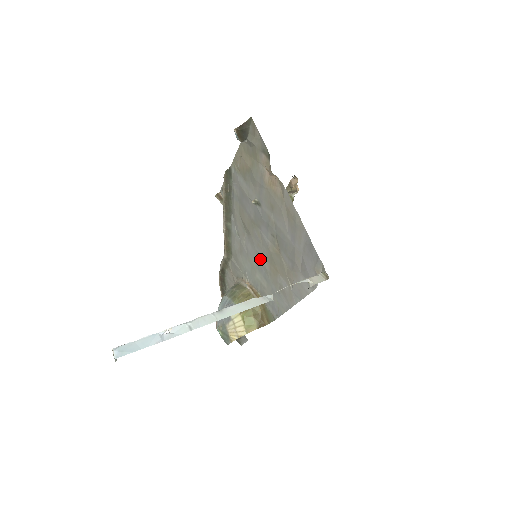
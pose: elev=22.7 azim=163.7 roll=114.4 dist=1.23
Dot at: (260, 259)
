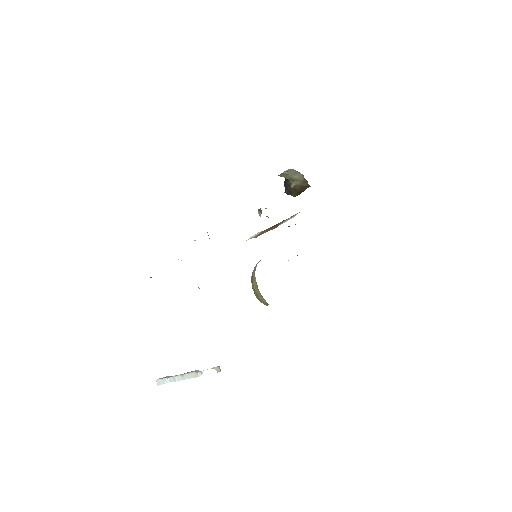
Dot at: occluded
